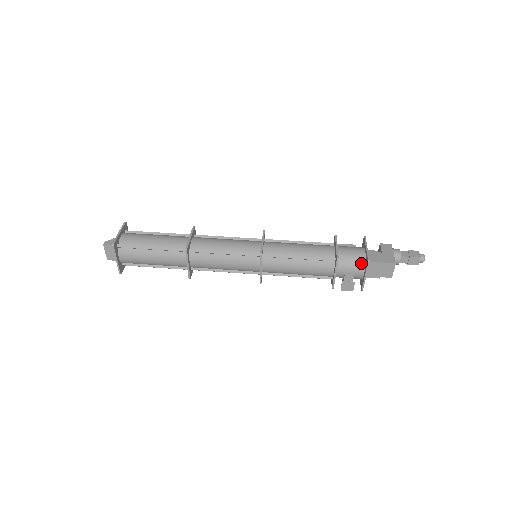
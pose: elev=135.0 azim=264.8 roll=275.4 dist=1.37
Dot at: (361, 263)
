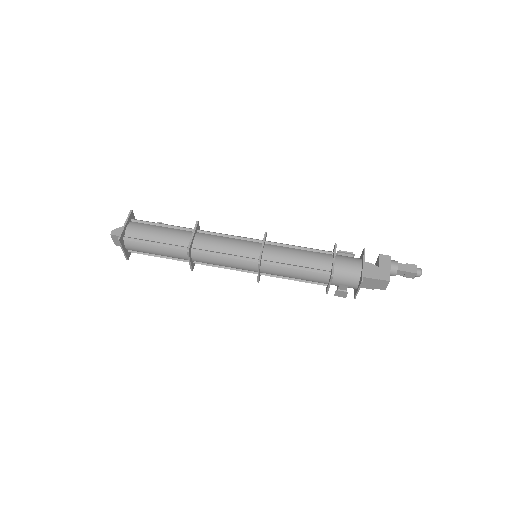
Dot at: (356, 278)
